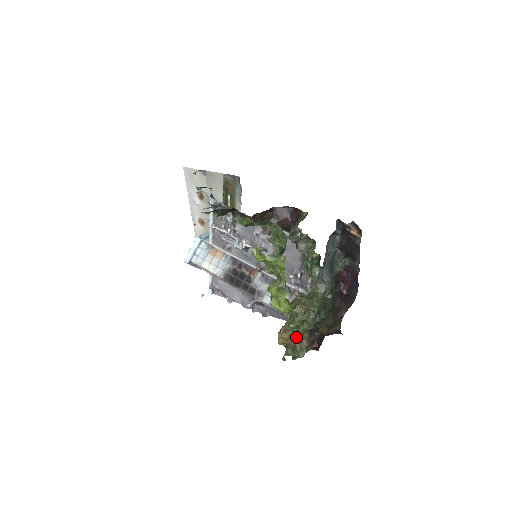
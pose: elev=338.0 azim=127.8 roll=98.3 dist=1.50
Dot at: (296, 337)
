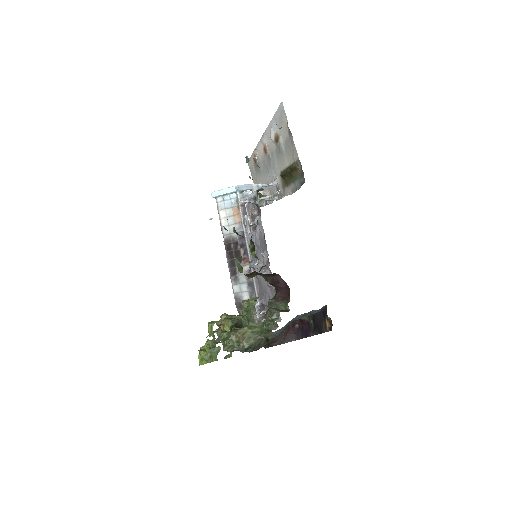
Dot at: occluded
